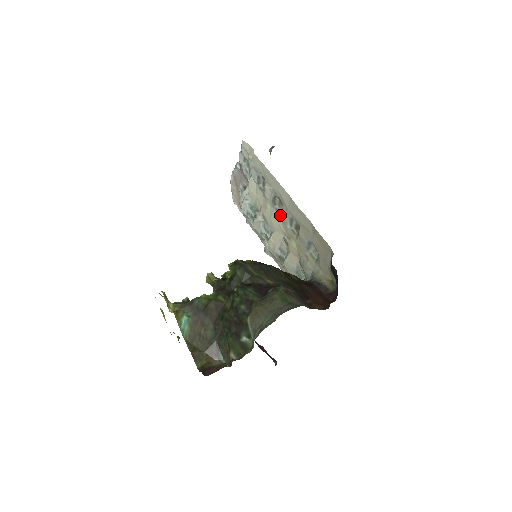
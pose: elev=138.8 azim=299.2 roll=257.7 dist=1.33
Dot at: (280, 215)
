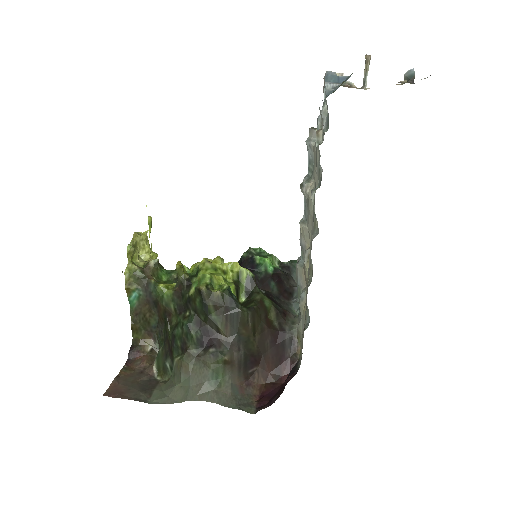
Dot at: (313, 233)
